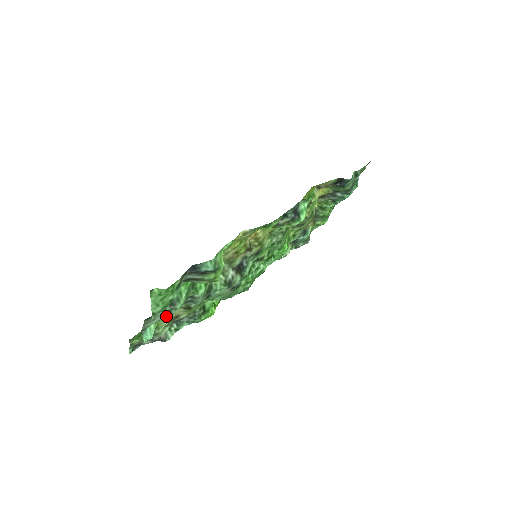
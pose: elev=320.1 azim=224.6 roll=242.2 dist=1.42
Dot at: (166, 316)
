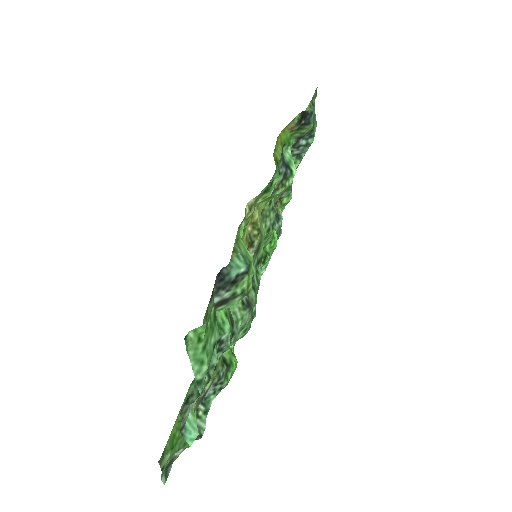
Dot at: (205, 385)
